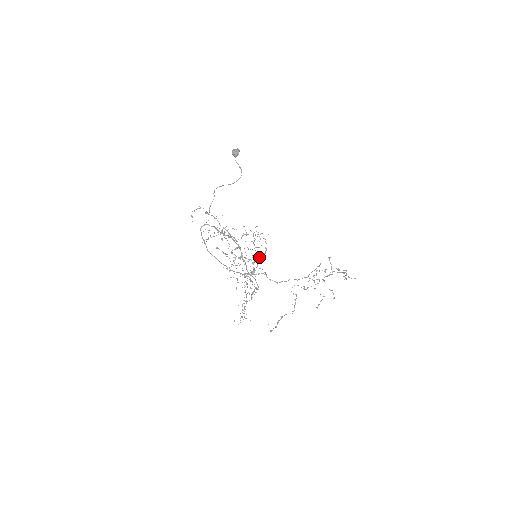
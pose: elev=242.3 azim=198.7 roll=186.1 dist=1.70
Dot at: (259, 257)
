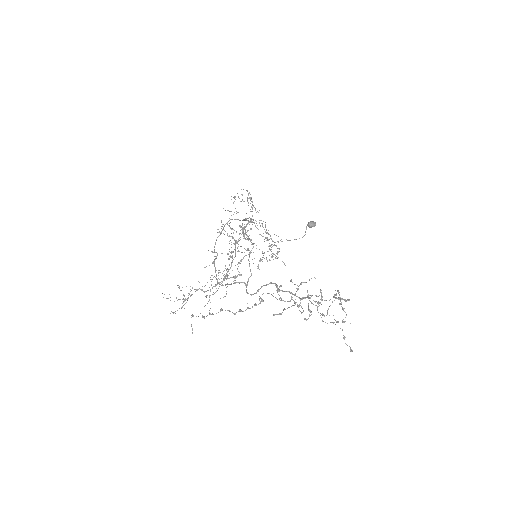
Dot at: (257, 266)
